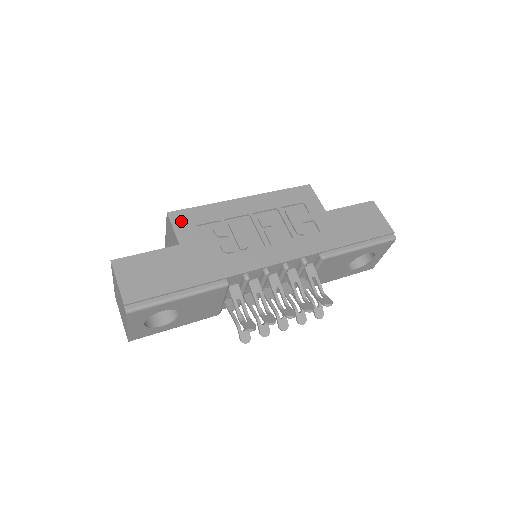
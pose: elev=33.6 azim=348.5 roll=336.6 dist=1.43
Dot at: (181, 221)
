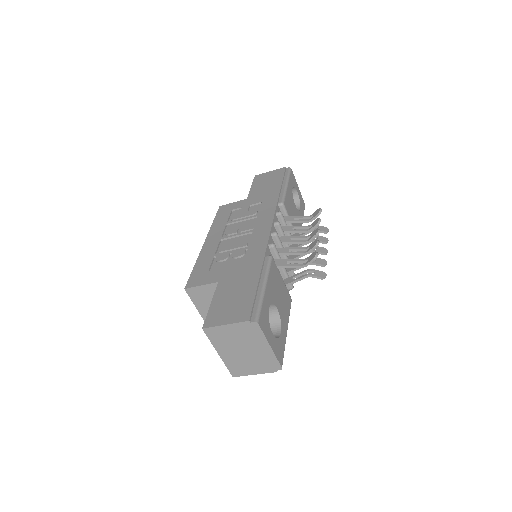
Dot at: (198, 280)
